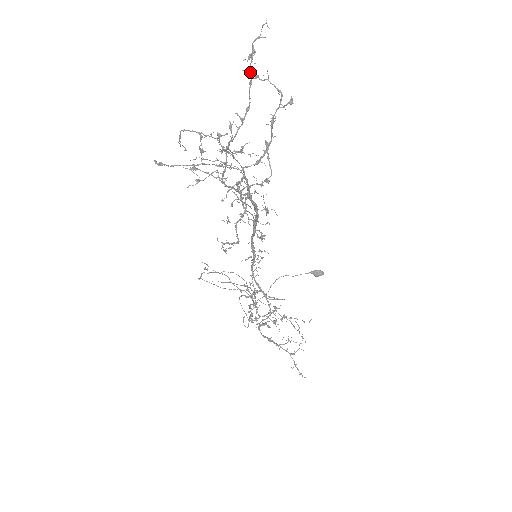
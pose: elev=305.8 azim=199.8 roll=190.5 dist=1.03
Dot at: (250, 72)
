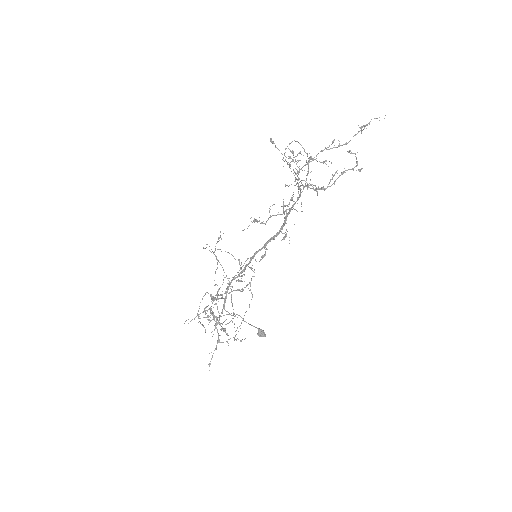
Dot at: (361, 129)
